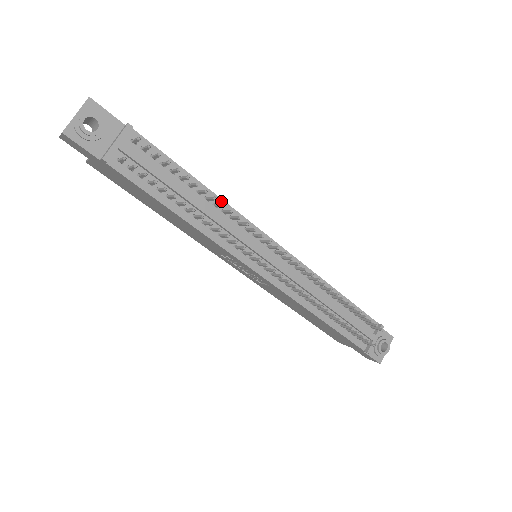
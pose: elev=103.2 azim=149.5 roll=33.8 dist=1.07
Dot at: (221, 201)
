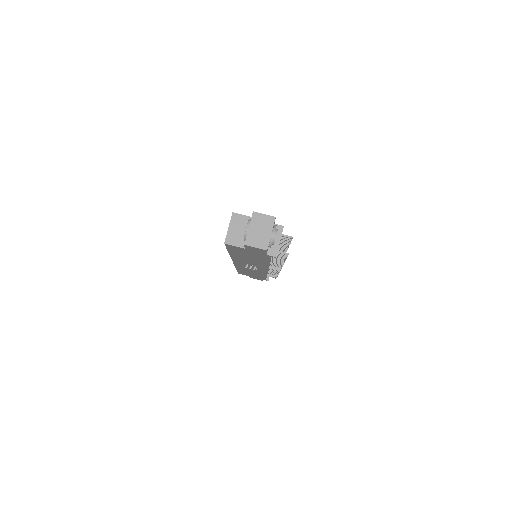
Dot at: occluded
